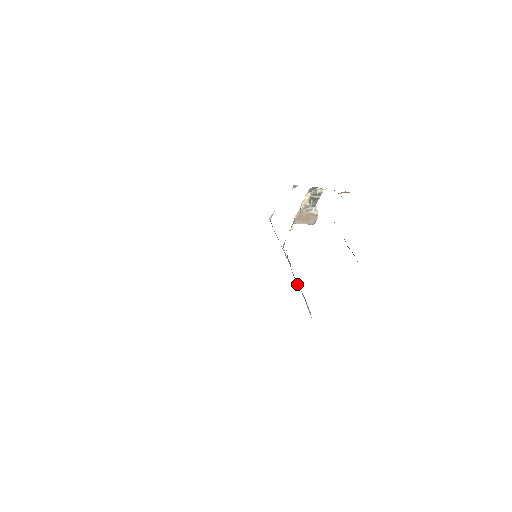
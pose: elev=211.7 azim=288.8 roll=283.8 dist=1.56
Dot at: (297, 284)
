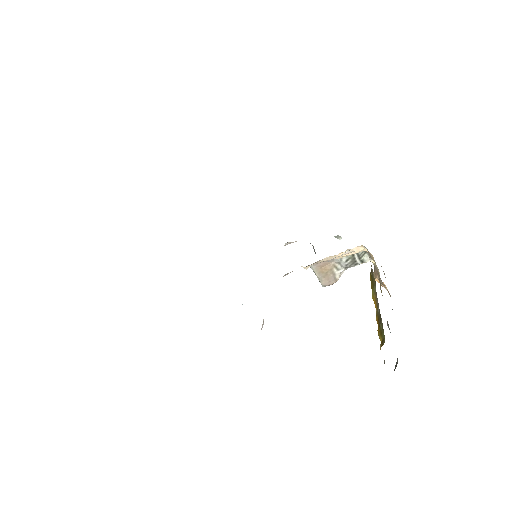
Dot at: occluded
